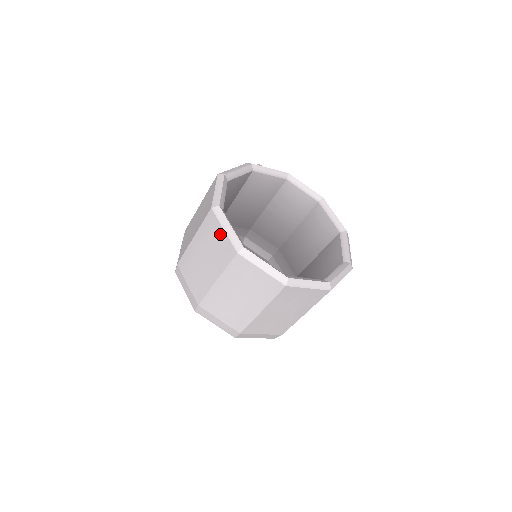
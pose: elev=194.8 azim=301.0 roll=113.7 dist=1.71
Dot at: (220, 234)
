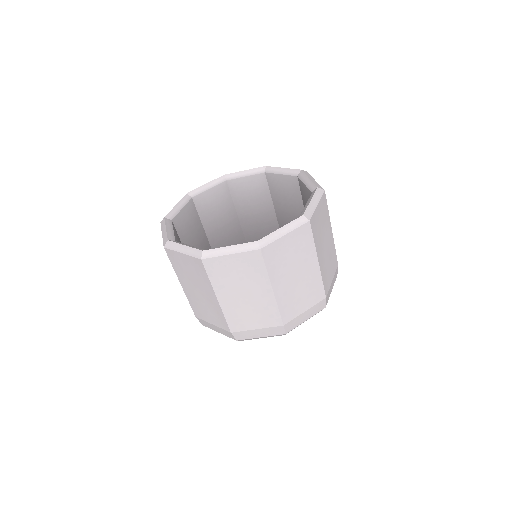
Dot at: occluded
